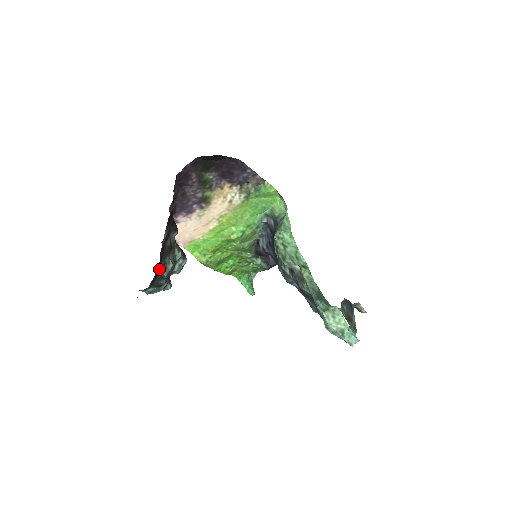
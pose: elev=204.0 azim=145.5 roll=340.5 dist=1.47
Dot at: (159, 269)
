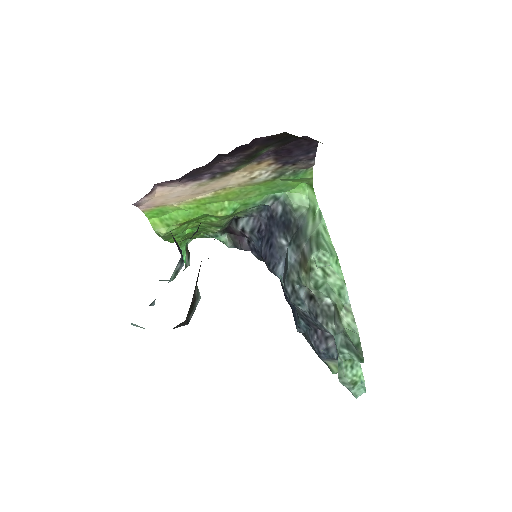
Dot at: (188, 311)
